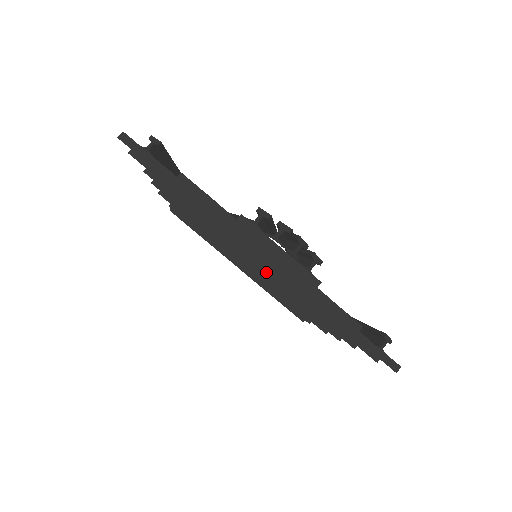
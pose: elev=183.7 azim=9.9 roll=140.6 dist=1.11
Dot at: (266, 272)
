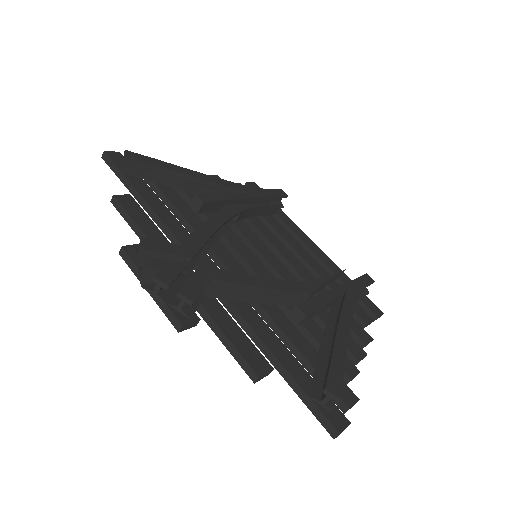
Dot at: occluded
